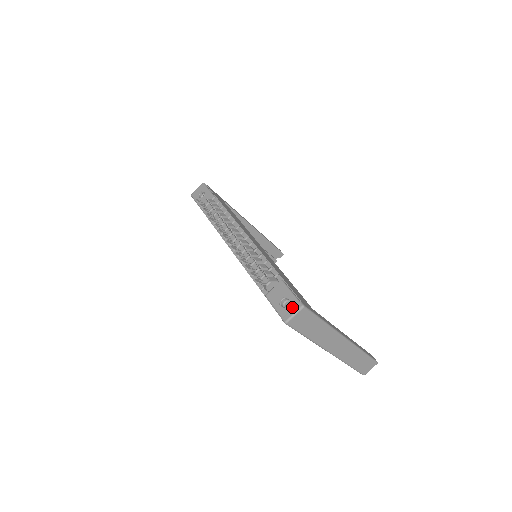
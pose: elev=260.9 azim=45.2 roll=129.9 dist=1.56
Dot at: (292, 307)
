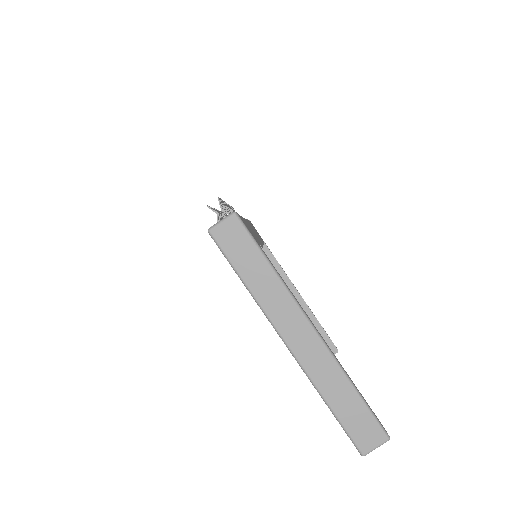
Dot at: occluded
